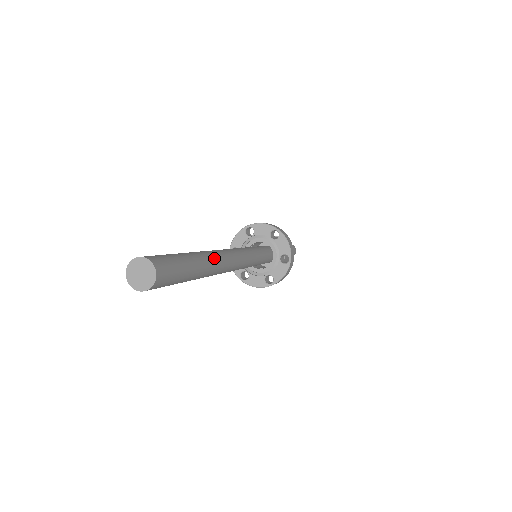
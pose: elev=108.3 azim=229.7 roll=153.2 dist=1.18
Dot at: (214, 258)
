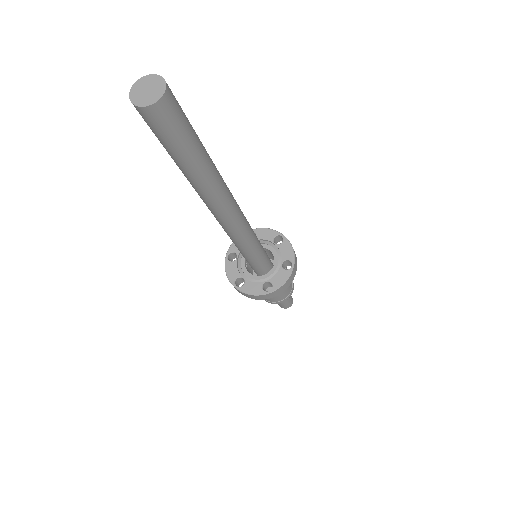
Dot at: (221, 176)
